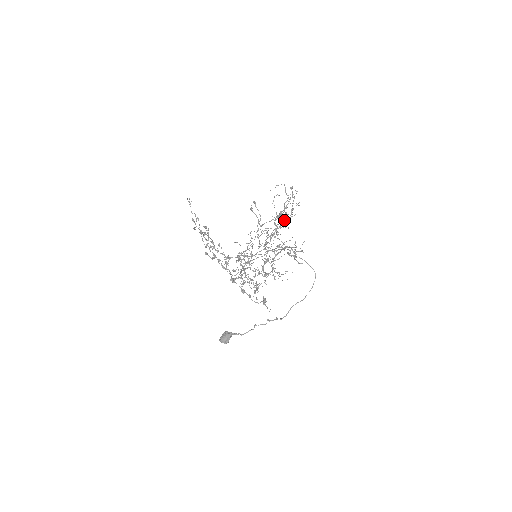
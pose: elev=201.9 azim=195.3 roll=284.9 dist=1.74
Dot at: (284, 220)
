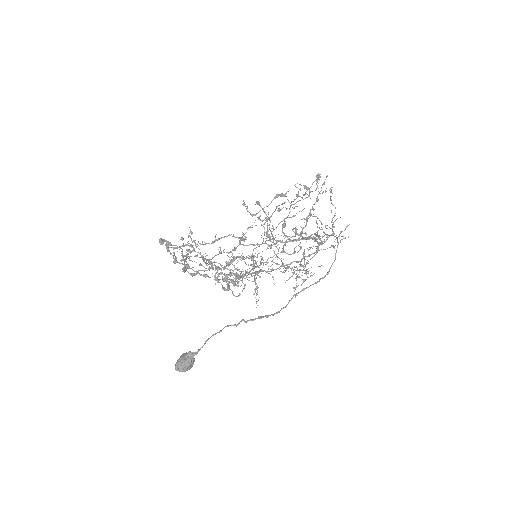
Dot at: (292, 201)
